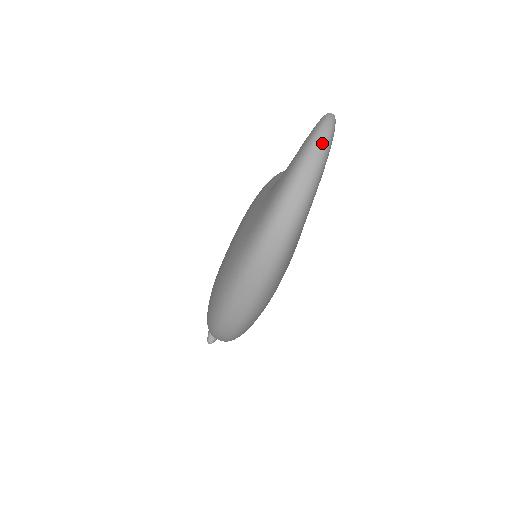
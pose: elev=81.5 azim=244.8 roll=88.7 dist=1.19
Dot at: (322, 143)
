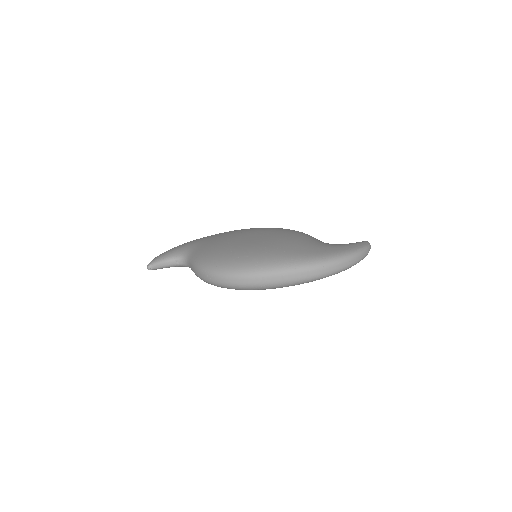
Dot at: (367, 253)
